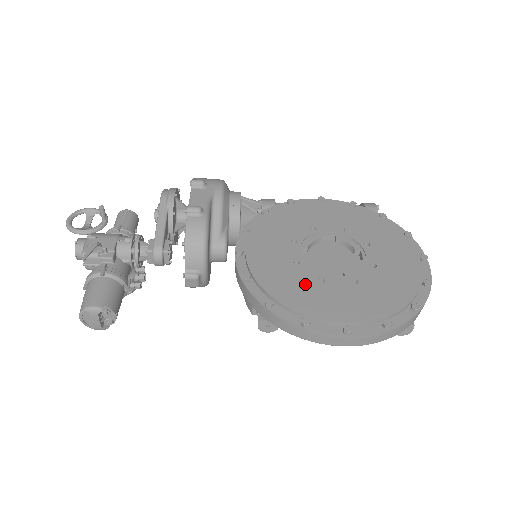
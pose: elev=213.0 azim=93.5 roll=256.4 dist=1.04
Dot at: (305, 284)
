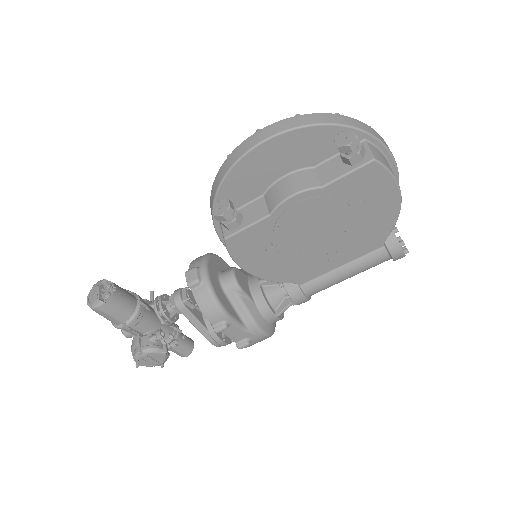
Dot at: occluded
